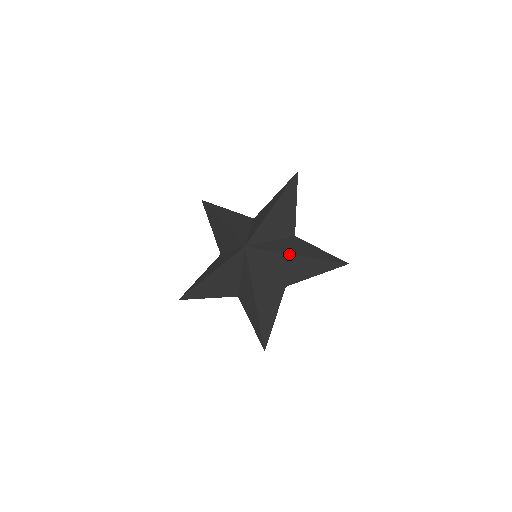
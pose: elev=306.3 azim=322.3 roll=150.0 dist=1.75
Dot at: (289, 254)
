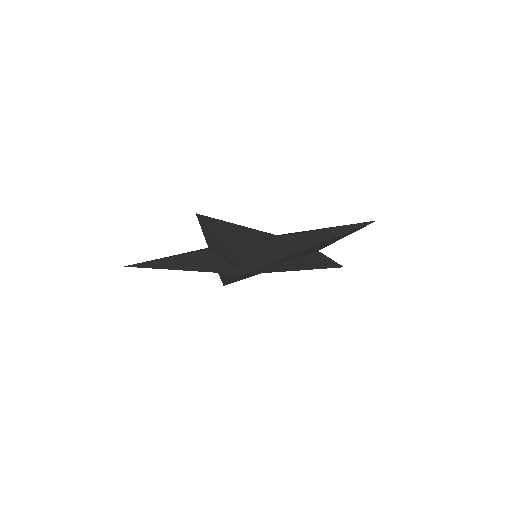
Dot at: (298, 253)
